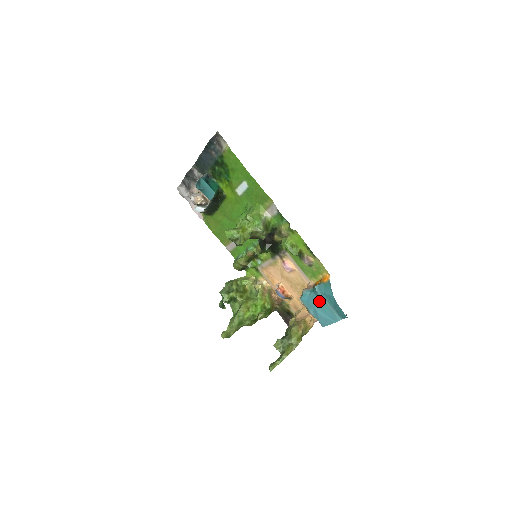
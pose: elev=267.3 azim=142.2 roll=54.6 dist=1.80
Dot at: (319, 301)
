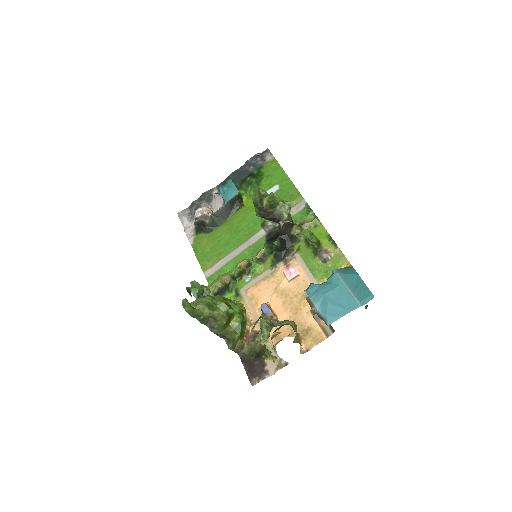
Dot at: (334, 286)
